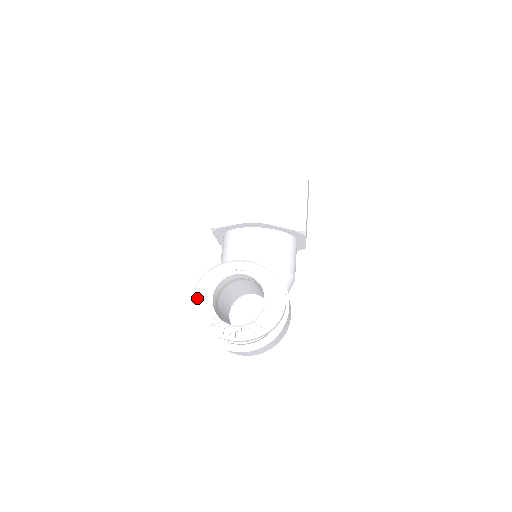
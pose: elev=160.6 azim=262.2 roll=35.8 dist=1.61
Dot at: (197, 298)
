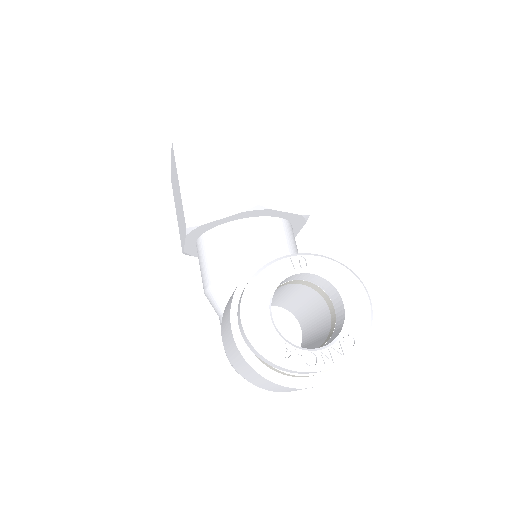
Dot at: (250, 321)
